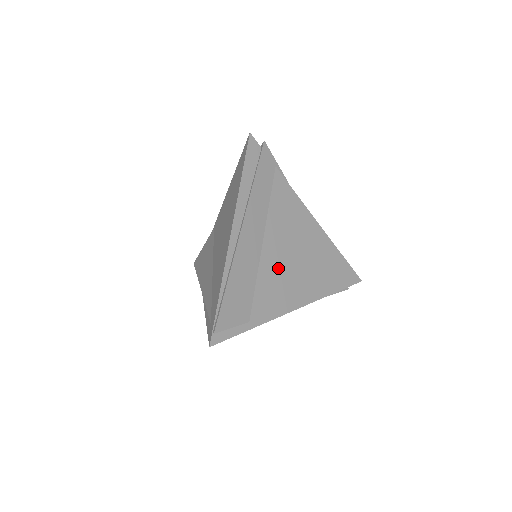
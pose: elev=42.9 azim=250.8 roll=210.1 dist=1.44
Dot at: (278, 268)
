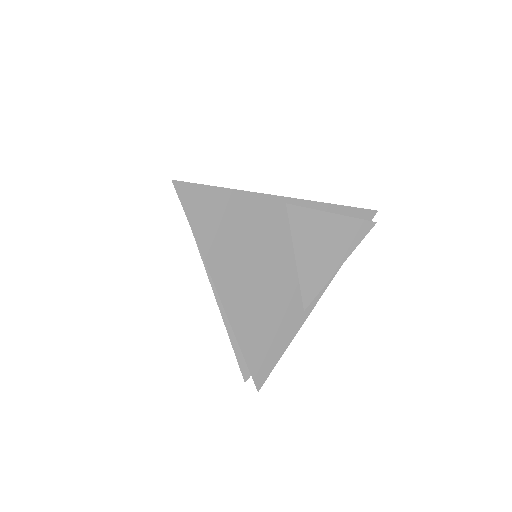
Dot at: occluded
